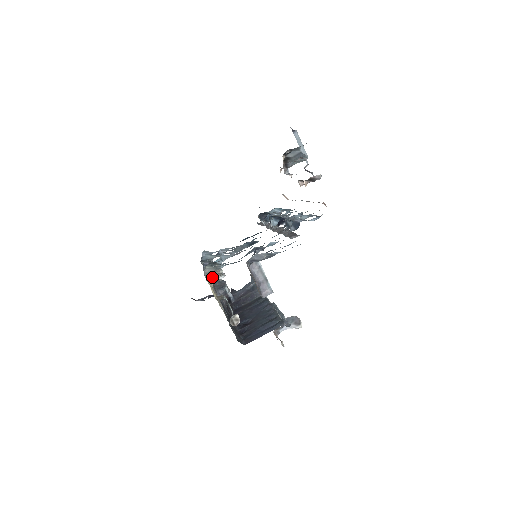
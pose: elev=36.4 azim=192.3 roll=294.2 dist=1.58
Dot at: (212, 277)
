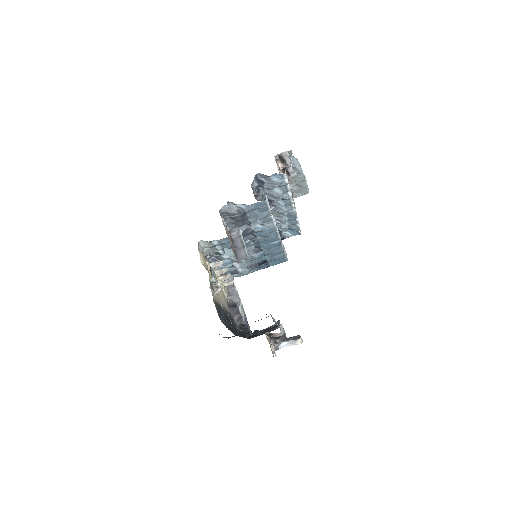
Dot at: (215, 269)
